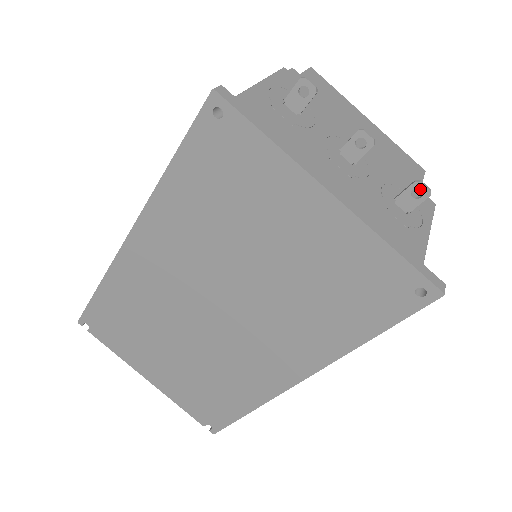
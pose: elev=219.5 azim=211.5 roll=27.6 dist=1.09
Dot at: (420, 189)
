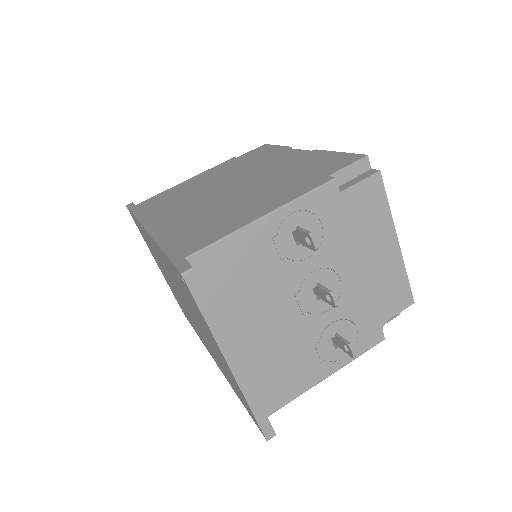
Dot at: (349, 350)
